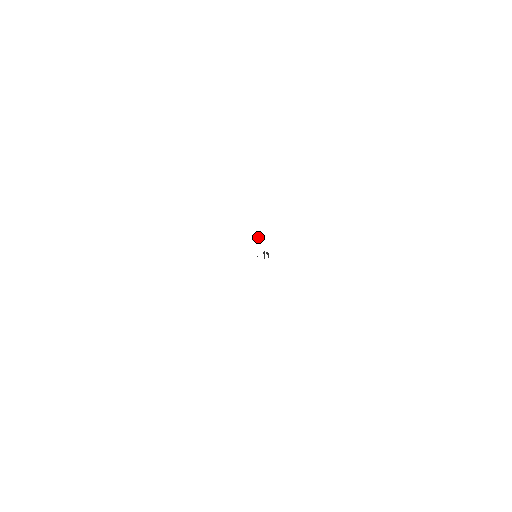
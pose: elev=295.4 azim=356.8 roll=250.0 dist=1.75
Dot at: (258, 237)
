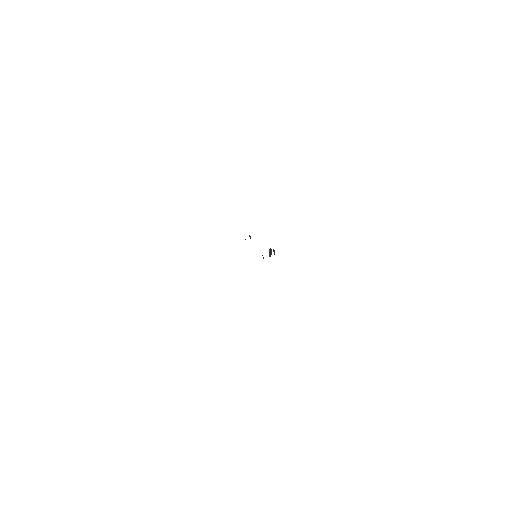
Dot at: (250, 237)
